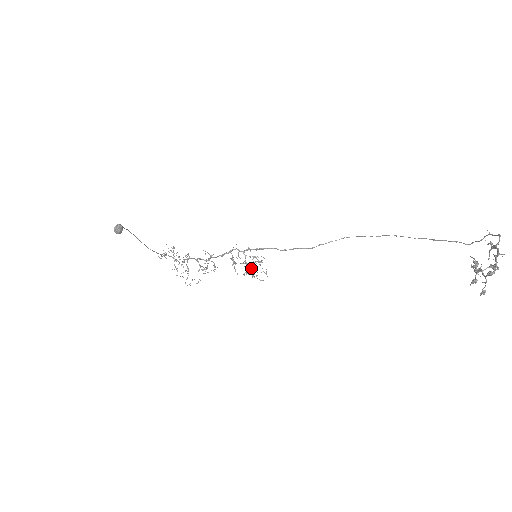
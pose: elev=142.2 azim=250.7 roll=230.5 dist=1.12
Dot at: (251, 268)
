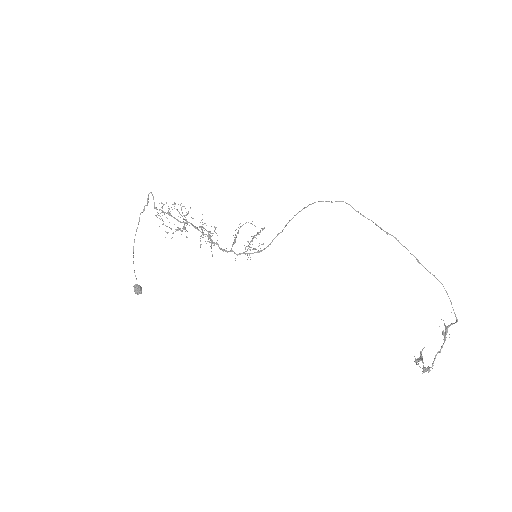
Dot at: occluded
